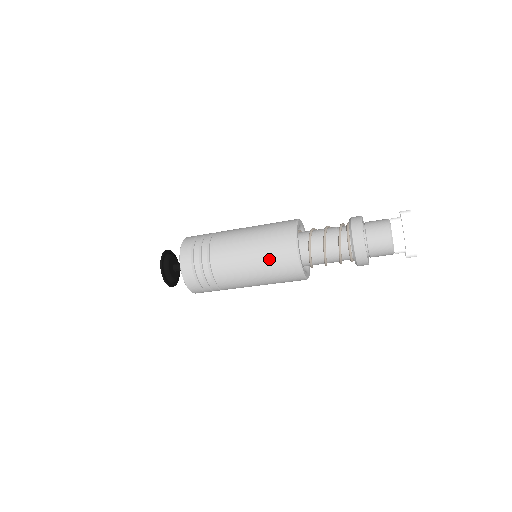
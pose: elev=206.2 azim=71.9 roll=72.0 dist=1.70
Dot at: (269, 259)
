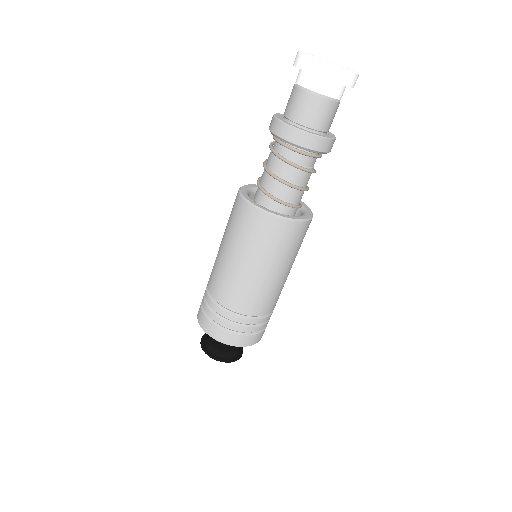
Dot at: (237, 237)
